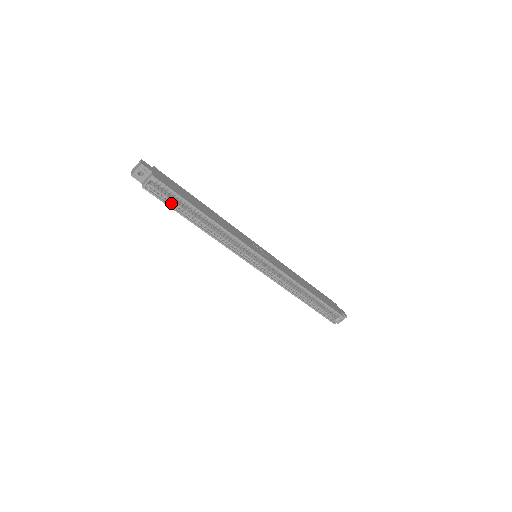
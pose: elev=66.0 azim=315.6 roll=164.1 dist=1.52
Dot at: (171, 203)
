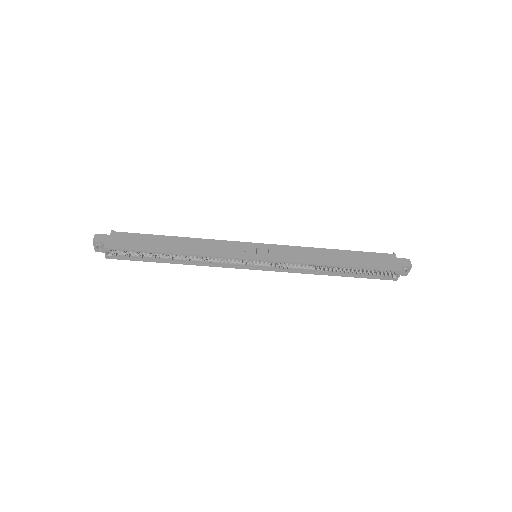
Dot at: (139, 257)
